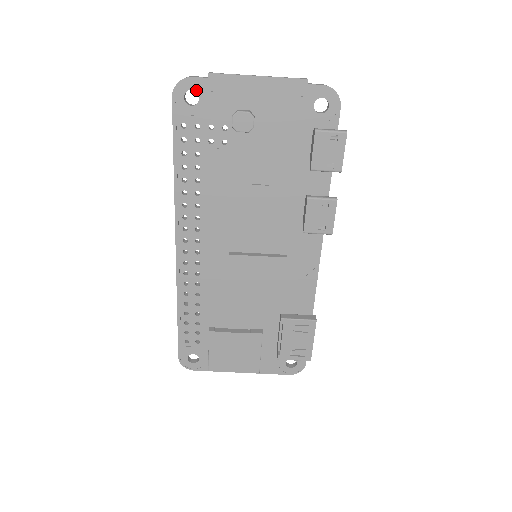
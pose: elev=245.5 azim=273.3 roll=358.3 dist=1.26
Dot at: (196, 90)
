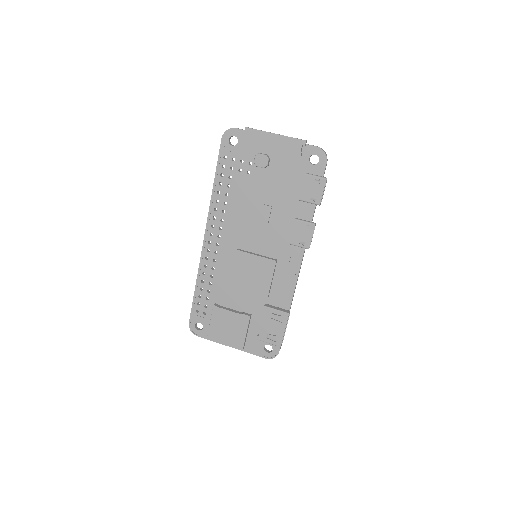
Dot at: (237, 137)
